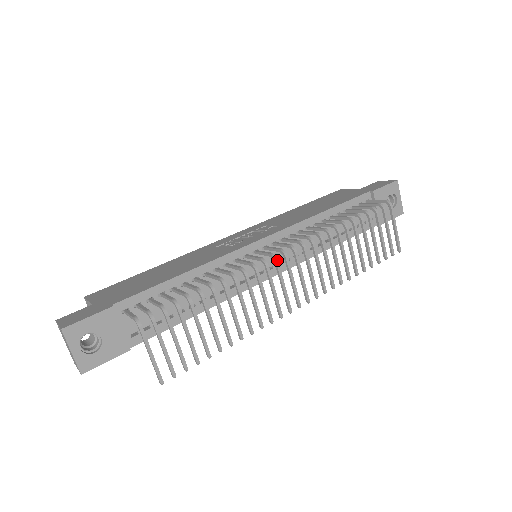
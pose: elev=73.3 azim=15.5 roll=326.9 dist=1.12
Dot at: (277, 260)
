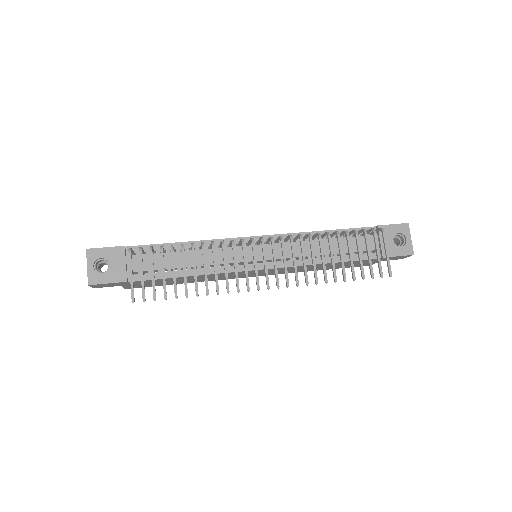
Dot at: (253, 242)
